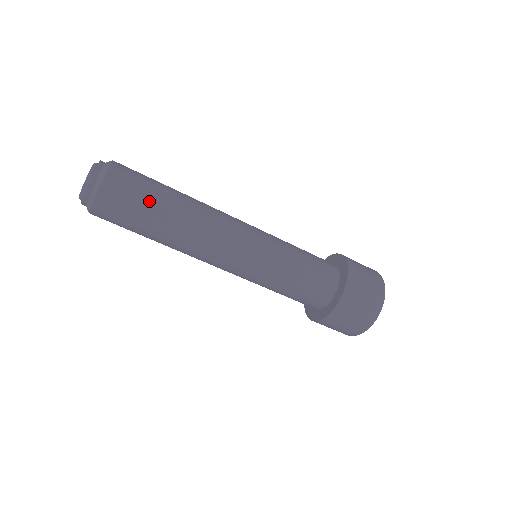
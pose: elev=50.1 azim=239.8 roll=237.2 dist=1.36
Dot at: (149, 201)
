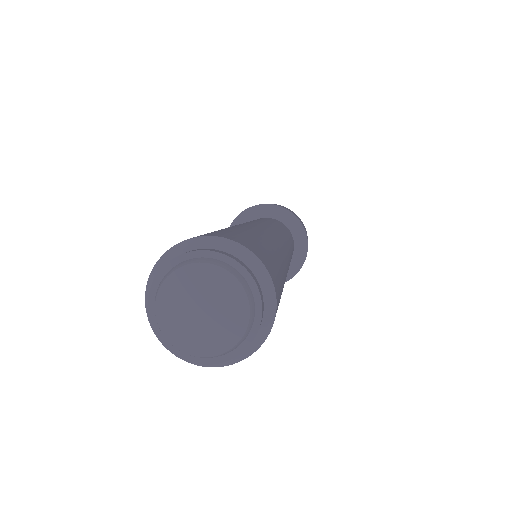
Dot at: occluded
